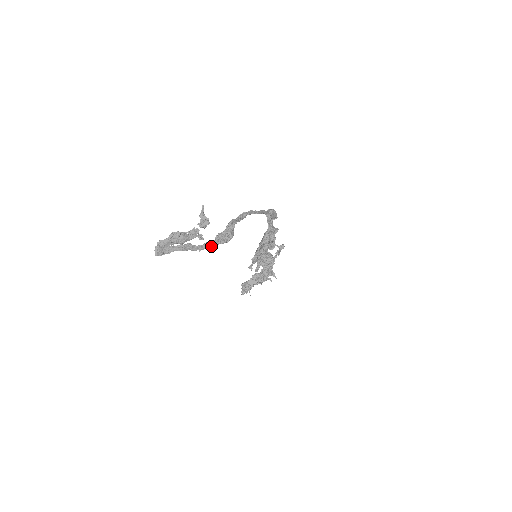
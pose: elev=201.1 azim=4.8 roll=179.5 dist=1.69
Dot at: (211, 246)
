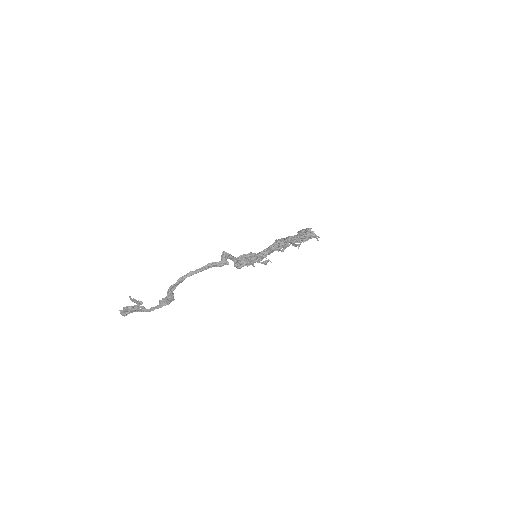
Dot at: (157, 308)
